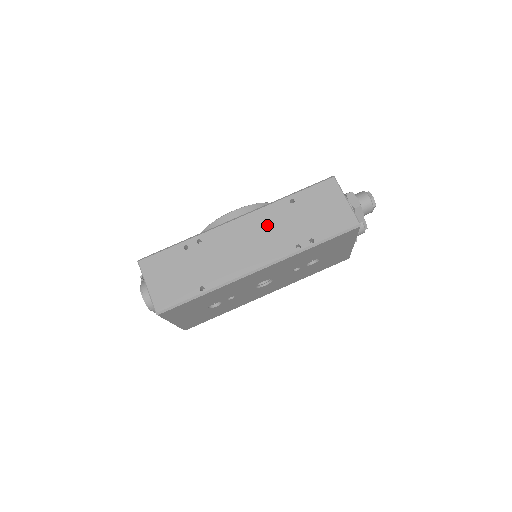
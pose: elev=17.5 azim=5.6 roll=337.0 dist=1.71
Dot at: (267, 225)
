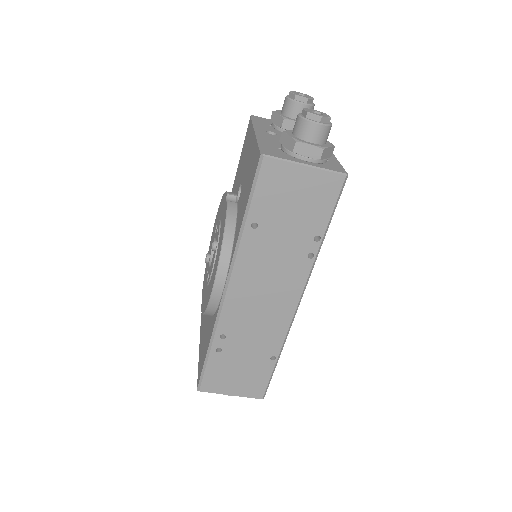
Dot at: (260, 269)
